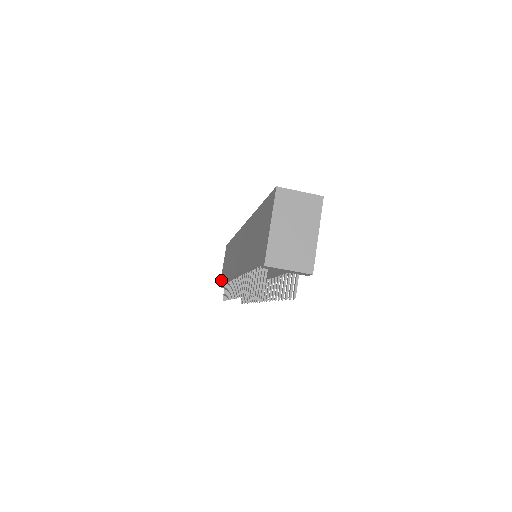
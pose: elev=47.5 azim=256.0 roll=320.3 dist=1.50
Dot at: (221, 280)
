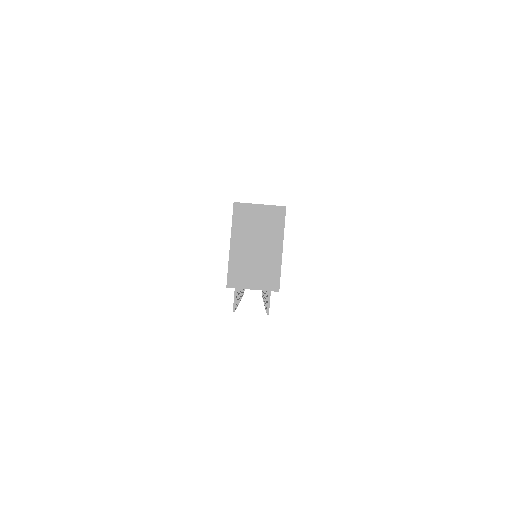
Dot at: occluded
